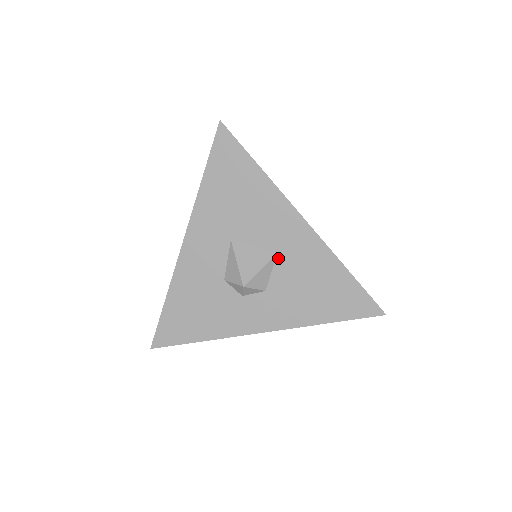
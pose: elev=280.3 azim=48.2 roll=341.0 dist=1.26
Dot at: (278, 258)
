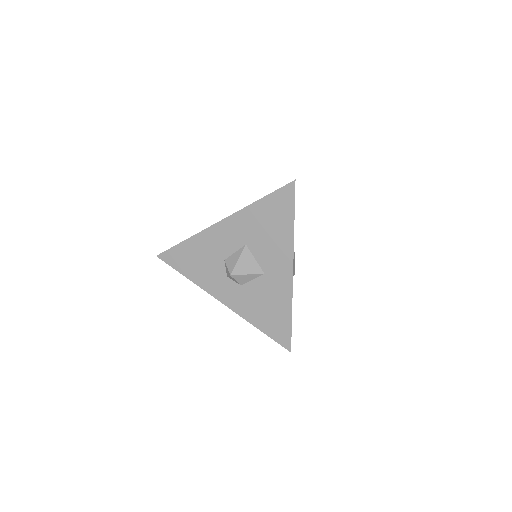
Dot at: (262, 276)
